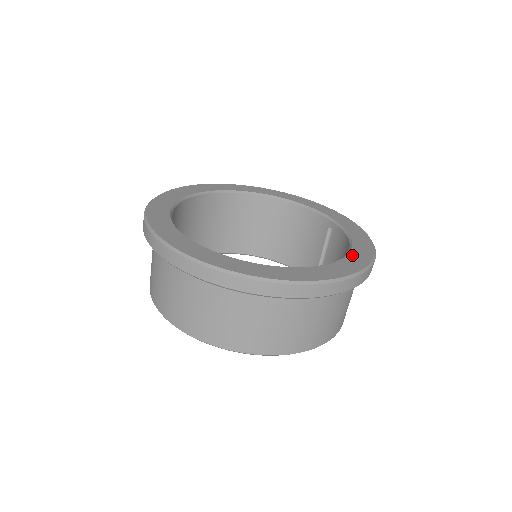
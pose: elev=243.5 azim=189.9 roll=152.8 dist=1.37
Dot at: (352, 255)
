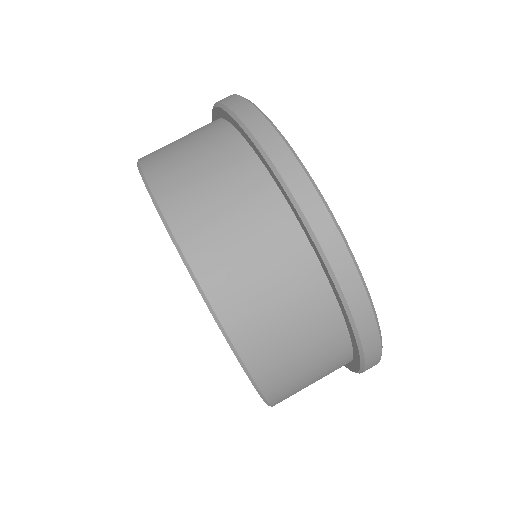
Dot at: occluded
